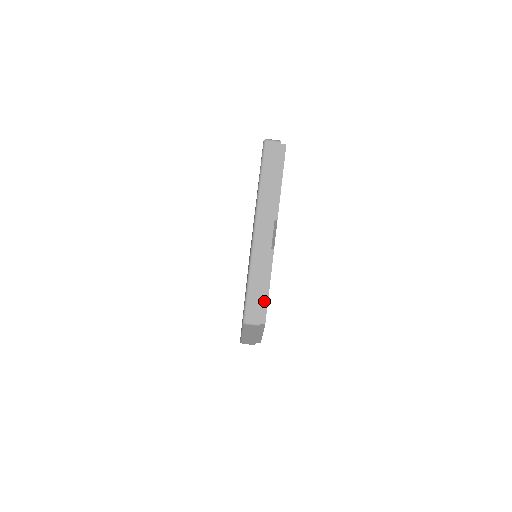
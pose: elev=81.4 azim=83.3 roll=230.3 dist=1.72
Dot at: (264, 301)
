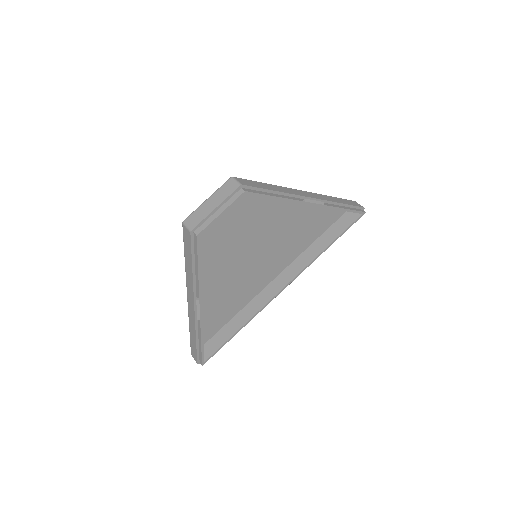
Dot at: (262, 192)
